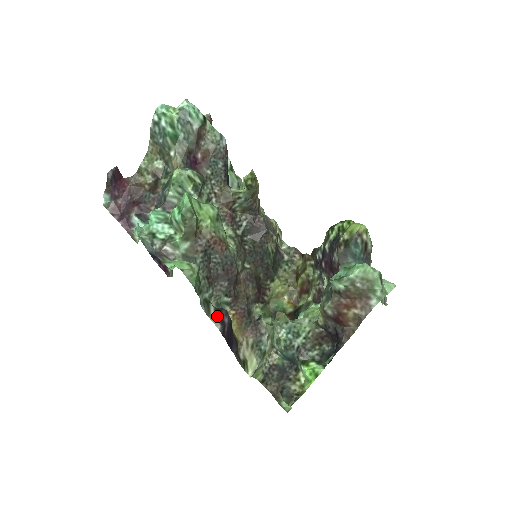
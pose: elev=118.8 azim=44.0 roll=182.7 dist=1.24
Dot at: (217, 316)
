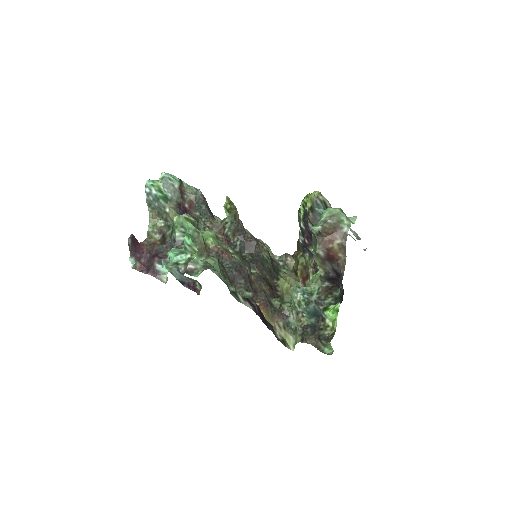
Dot at: (246, 301)
